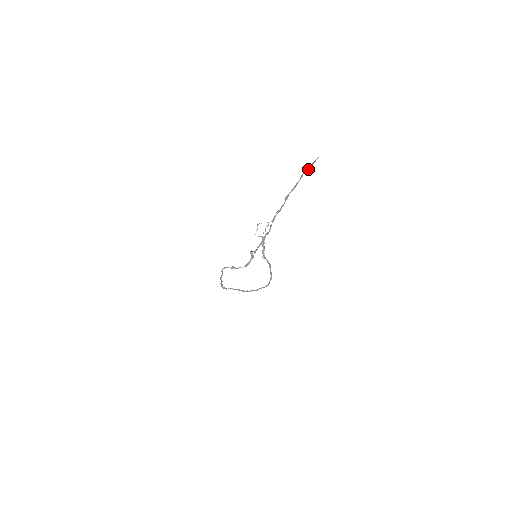
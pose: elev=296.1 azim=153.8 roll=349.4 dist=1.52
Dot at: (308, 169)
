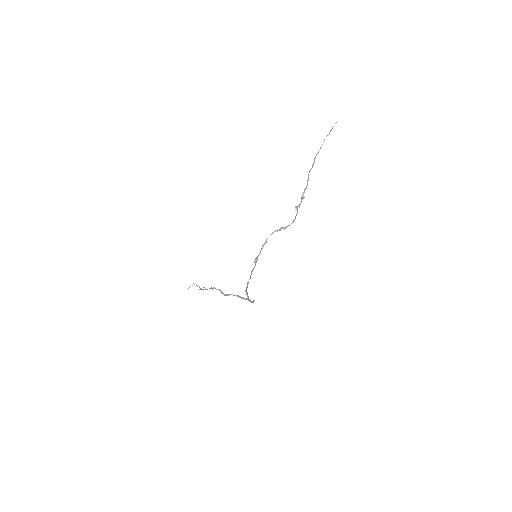
Dot at: occluded
